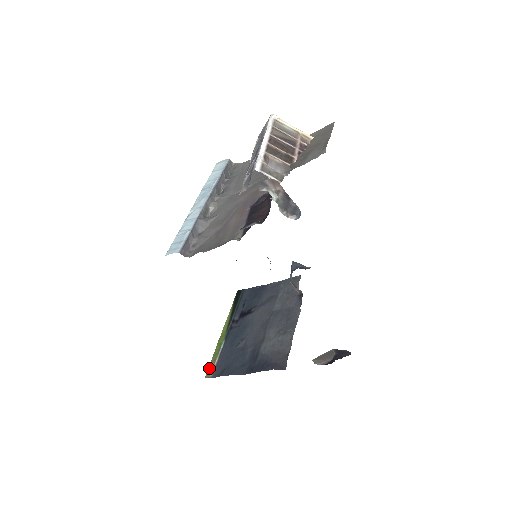
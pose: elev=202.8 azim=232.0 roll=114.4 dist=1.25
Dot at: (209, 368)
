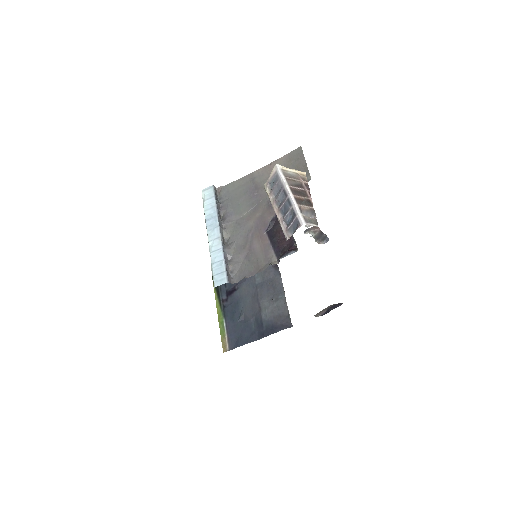
Dot at: (223, 344)
